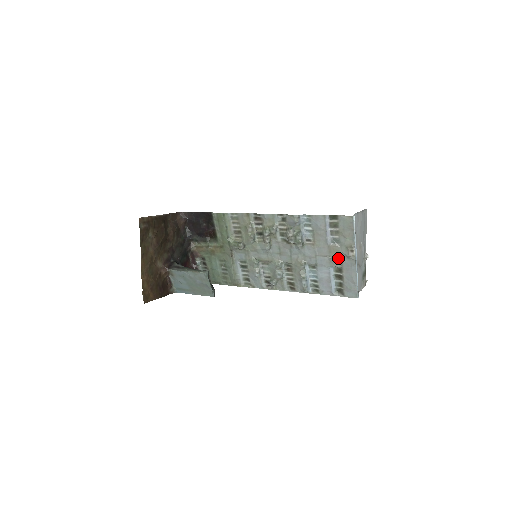
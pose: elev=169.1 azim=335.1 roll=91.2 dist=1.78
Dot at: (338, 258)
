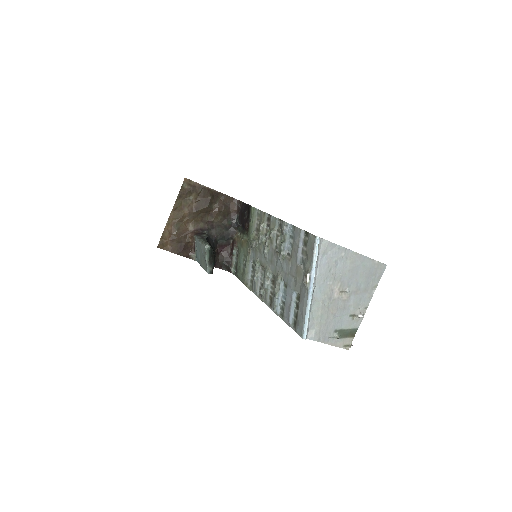
Dot at: (300, 282)
